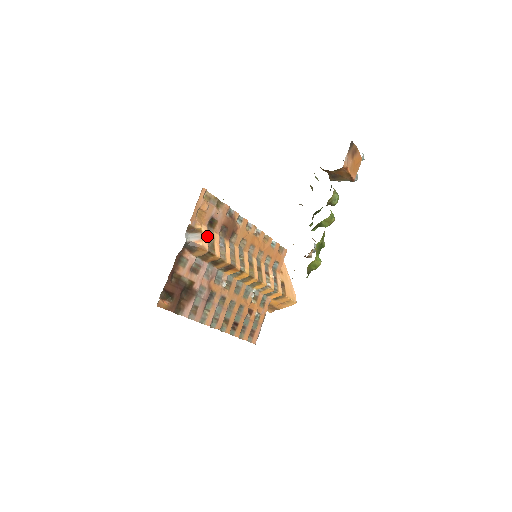
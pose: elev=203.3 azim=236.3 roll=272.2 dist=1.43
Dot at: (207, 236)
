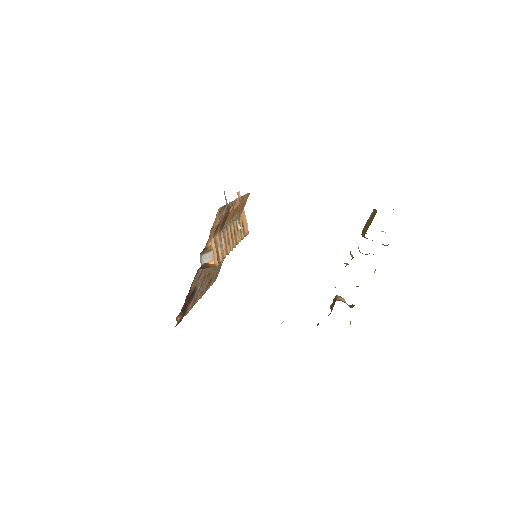
Dot at: (215, 249)
